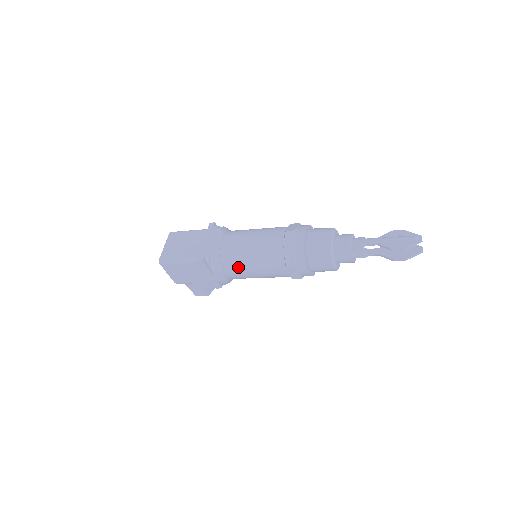
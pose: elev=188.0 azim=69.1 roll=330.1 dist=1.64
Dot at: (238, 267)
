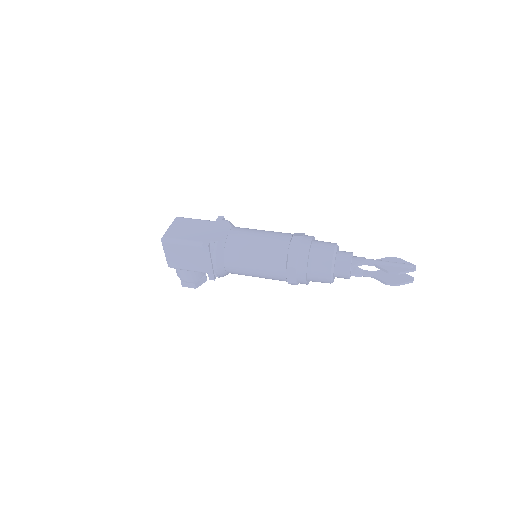
Dot at: (239, 260)
